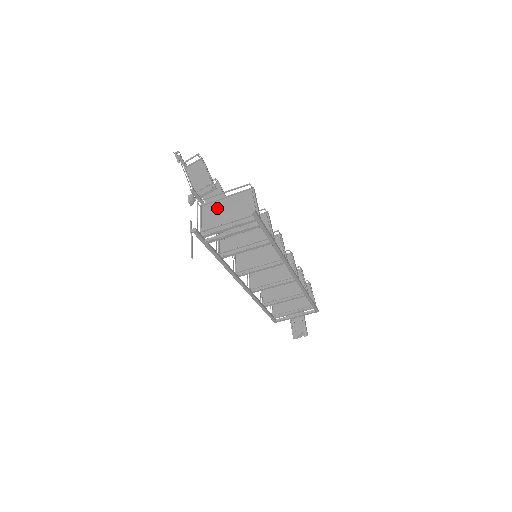
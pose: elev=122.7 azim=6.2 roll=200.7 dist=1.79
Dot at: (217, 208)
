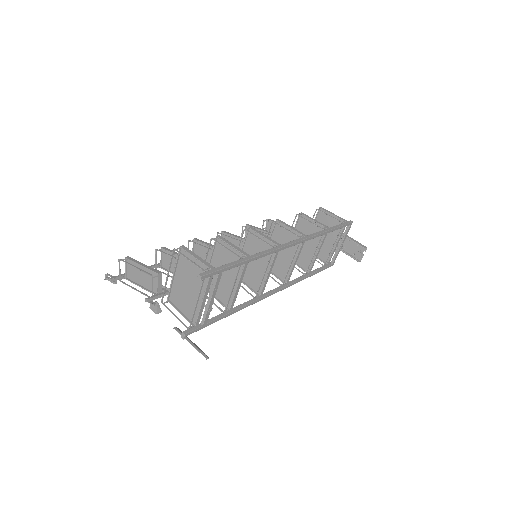
Dot at: (179, 291)
